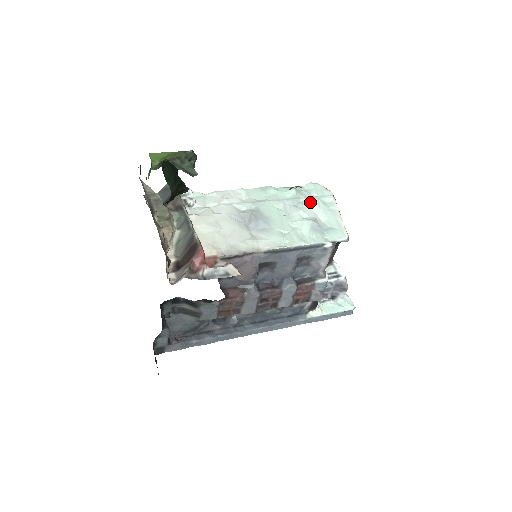
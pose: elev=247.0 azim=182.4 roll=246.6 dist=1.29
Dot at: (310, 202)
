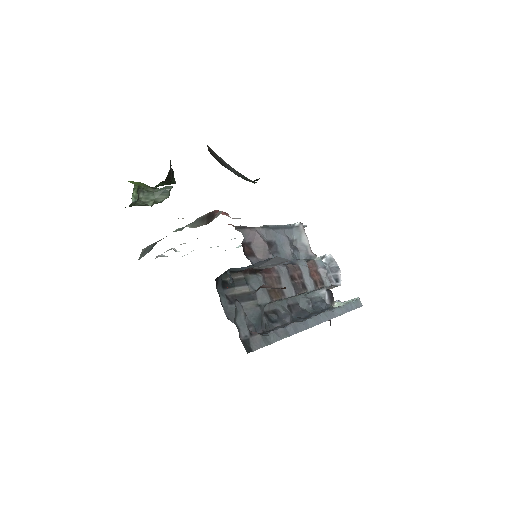
Dot at: occluded
